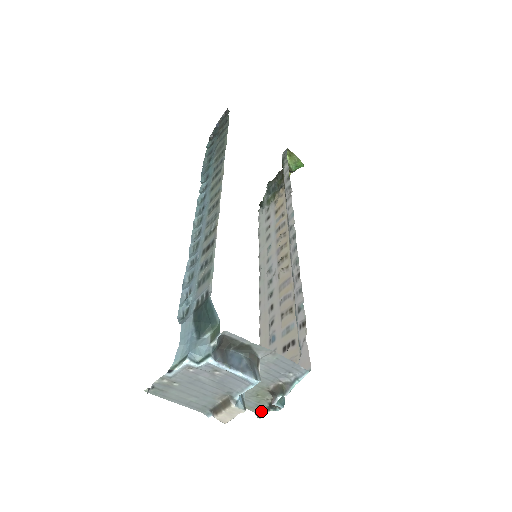
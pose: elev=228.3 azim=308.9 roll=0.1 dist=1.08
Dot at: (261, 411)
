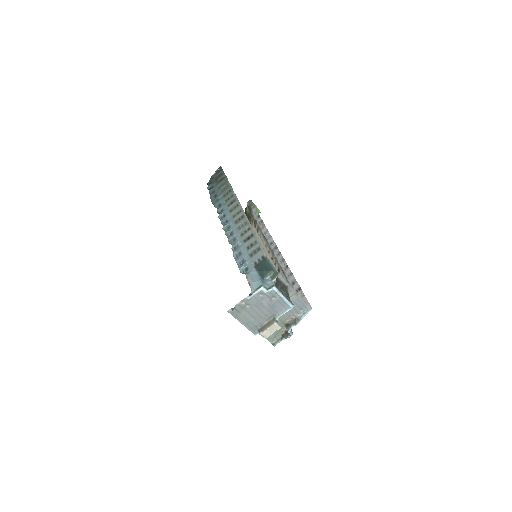
Dot at: (276, 341)
